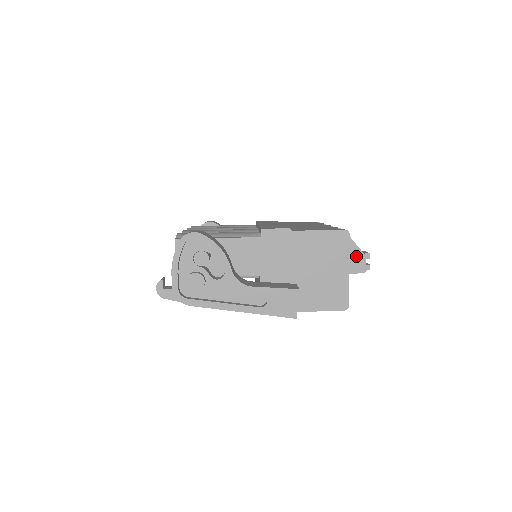
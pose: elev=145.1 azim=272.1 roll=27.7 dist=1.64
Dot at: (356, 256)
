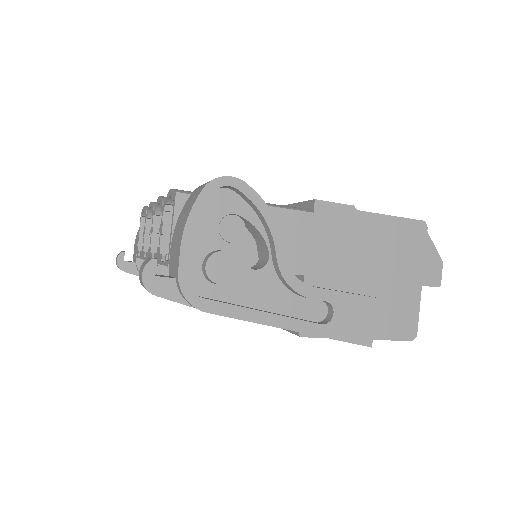
Dot at: (432, 261)
